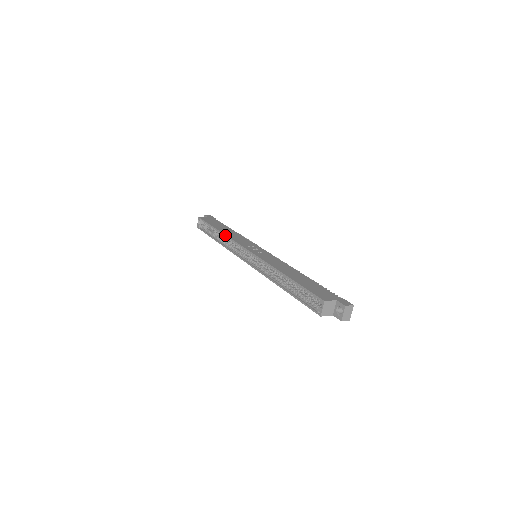
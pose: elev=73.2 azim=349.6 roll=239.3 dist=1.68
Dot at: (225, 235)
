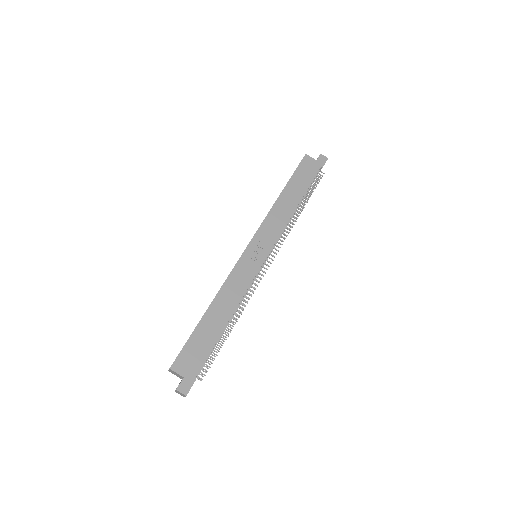
Dot at: (272, 206)
